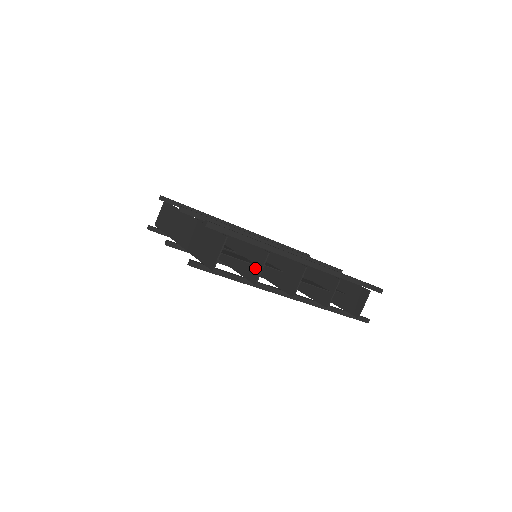
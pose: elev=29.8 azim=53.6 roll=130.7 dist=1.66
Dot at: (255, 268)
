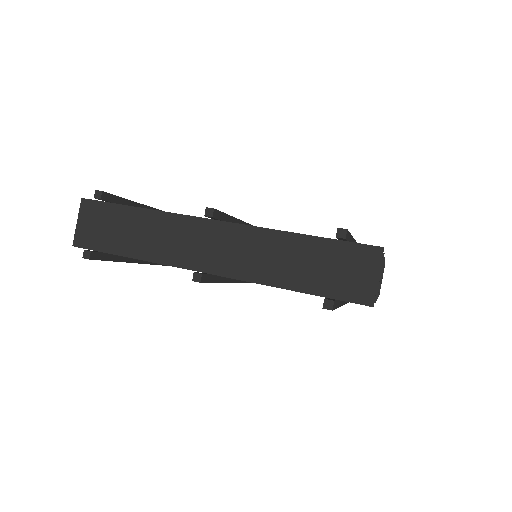
Dot at: occluded
